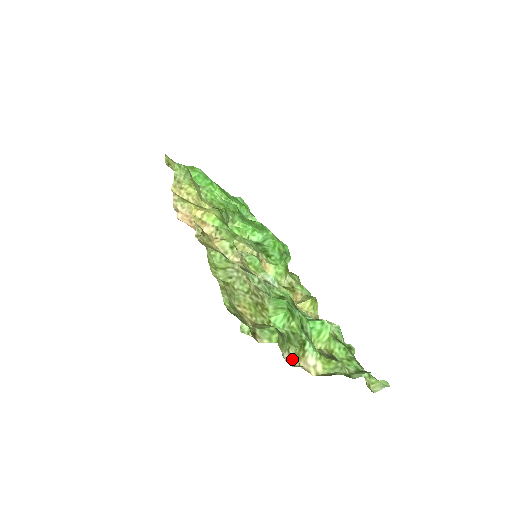
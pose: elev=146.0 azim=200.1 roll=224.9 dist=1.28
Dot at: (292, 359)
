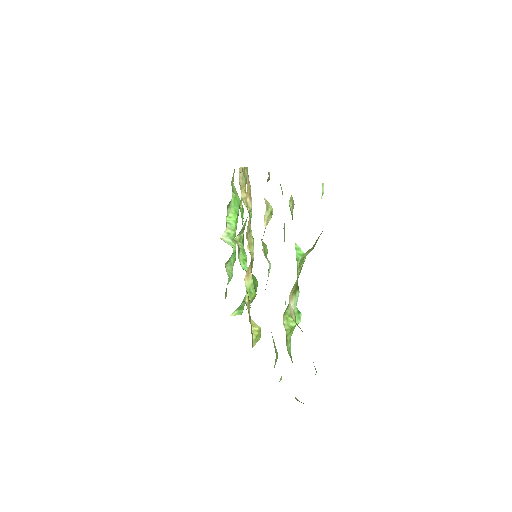
Dot at: occluded
